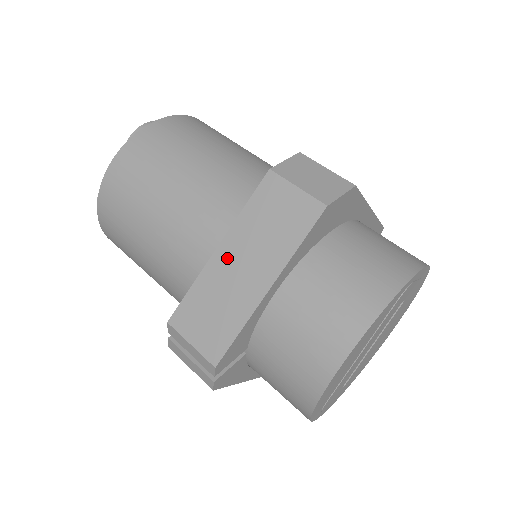
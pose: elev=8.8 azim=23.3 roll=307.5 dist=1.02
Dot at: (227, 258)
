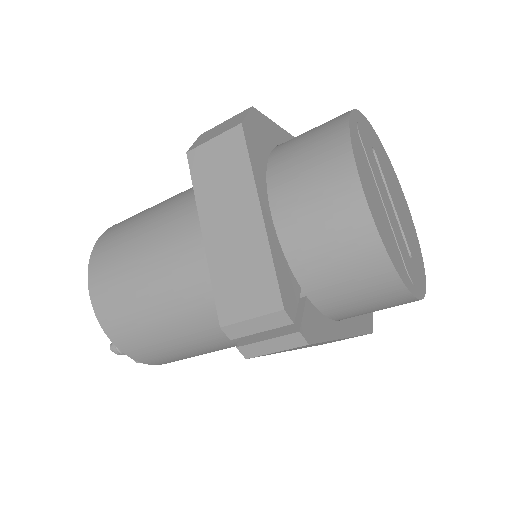
Dot at: (215, 233)
